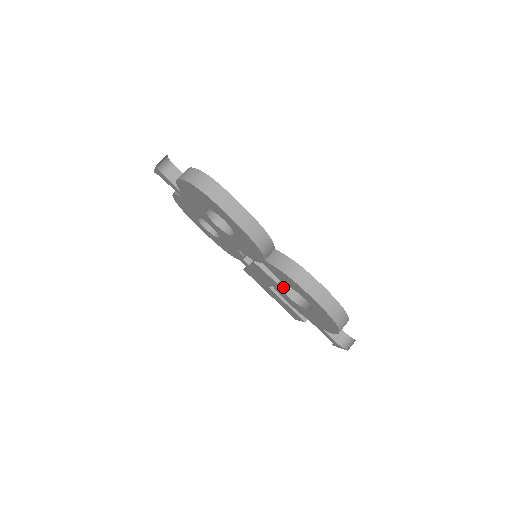
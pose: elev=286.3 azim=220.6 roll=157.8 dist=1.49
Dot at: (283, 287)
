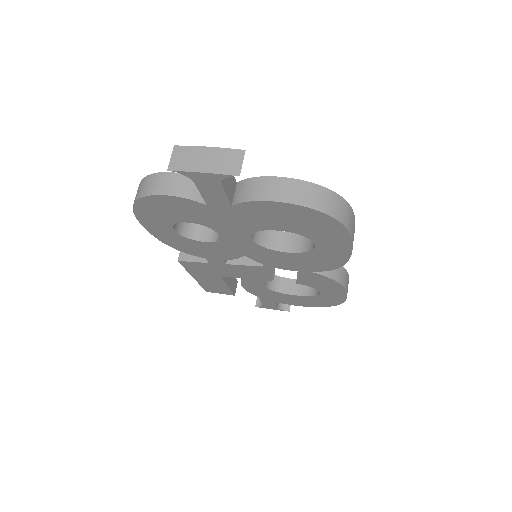
Dot at: occluded
